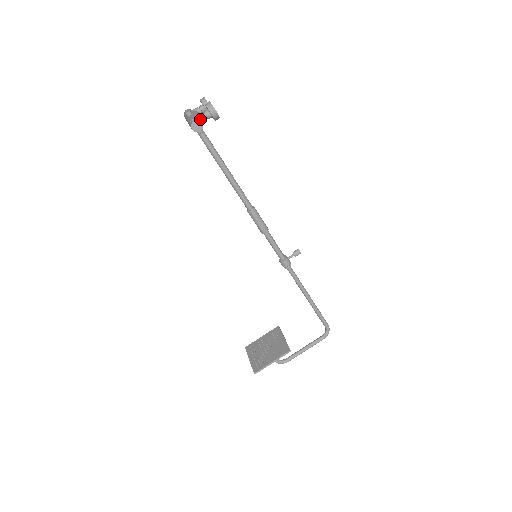
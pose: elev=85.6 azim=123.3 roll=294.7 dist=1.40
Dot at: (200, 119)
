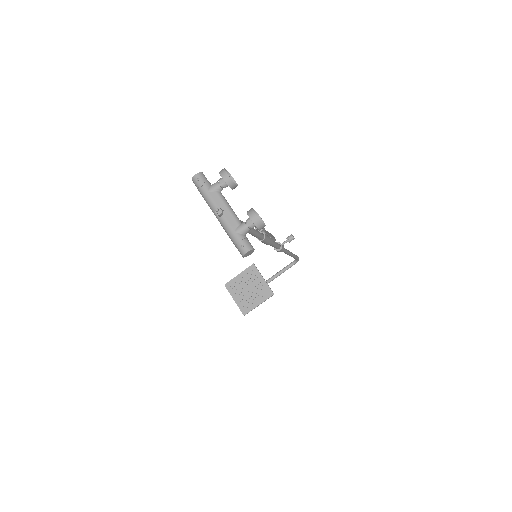
Dot at: (245, 234)
